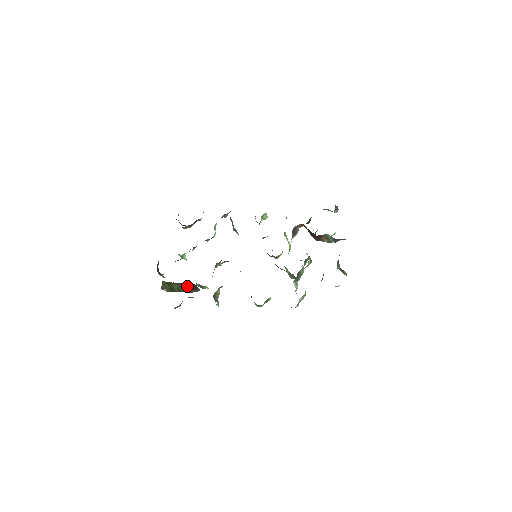
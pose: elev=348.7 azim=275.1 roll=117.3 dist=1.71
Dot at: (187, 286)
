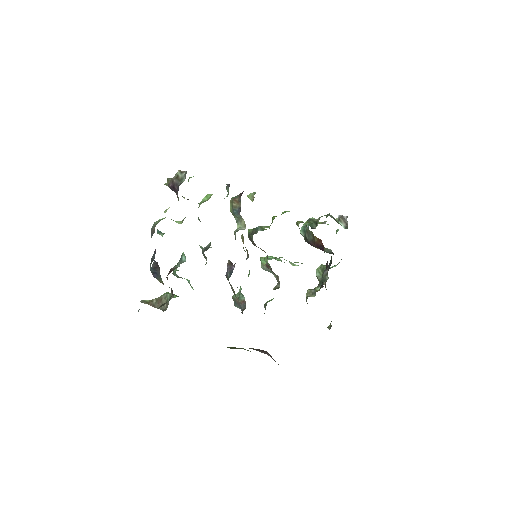
Dot at: occluded
